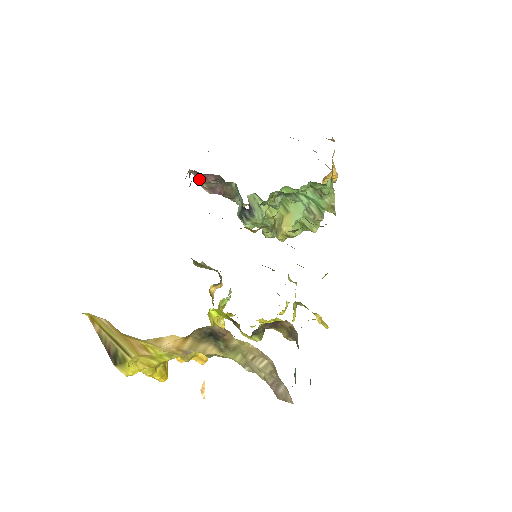
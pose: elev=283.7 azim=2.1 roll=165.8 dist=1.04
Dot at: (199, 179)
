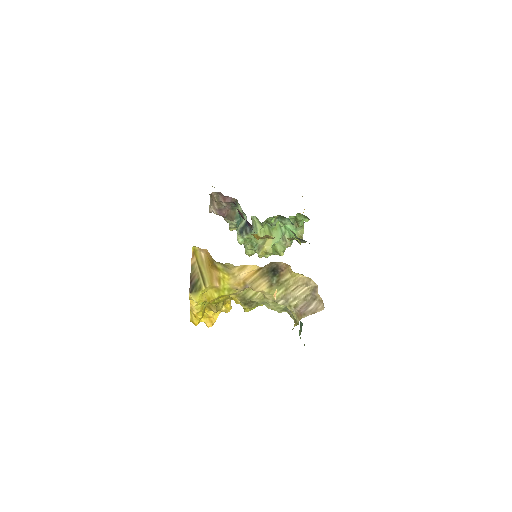
Dot at: (219, 199)
